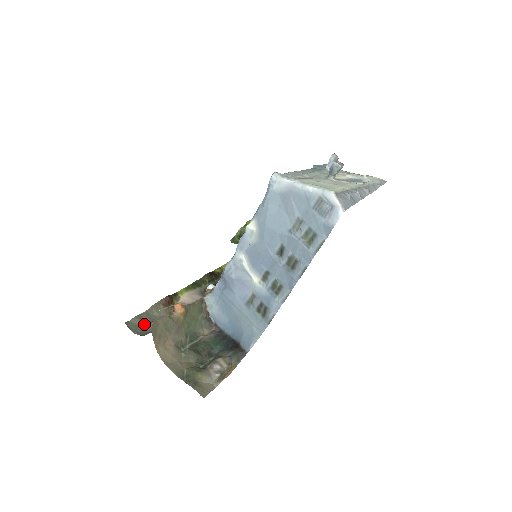
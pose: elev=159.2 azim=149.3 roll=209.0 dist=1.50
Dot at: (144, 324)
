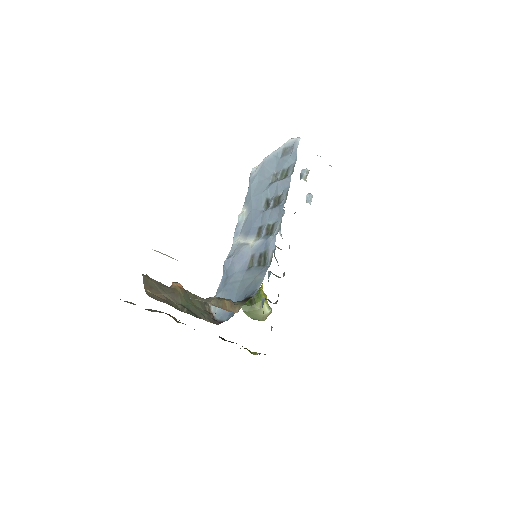
Dot at: occluded
